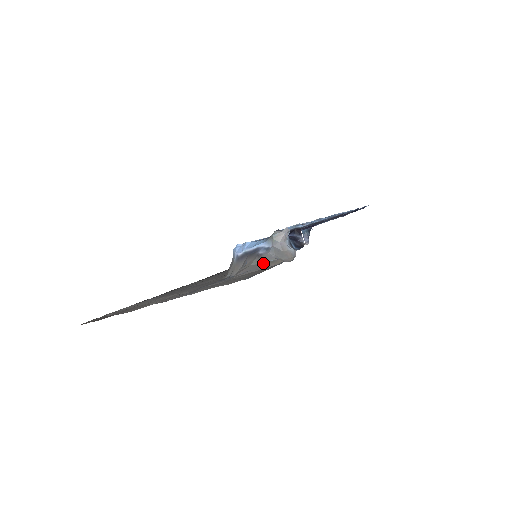
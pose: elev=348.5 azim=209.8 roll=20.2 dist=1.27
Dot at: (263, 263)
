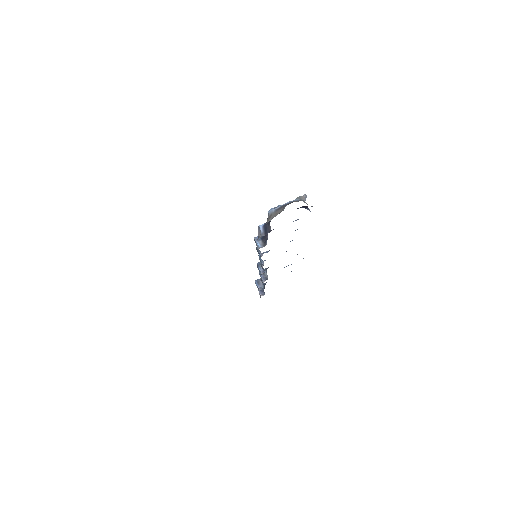
Dot at: (301, 200)
